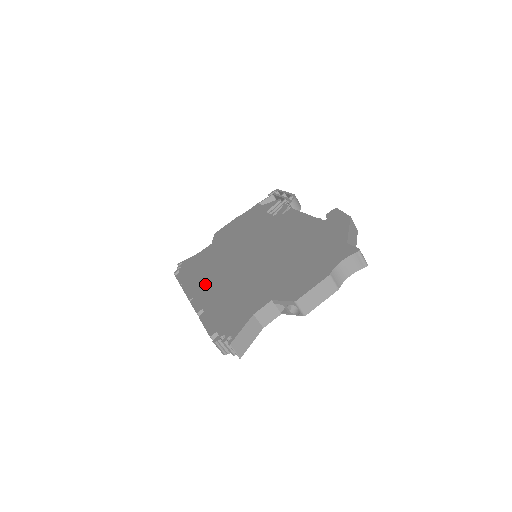
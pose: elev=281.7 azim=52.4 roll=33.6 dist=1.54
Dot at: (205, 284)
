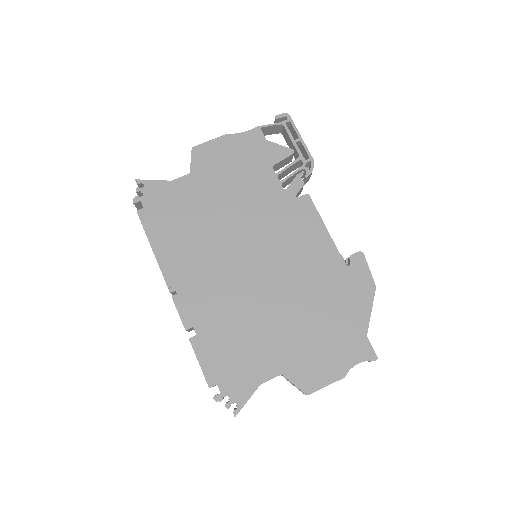
Dot at: (191, 275)
